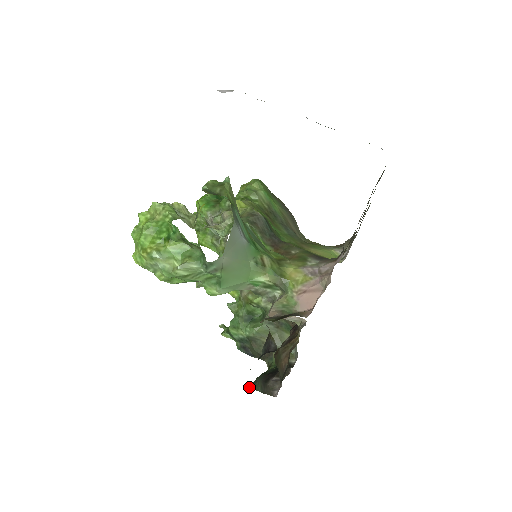
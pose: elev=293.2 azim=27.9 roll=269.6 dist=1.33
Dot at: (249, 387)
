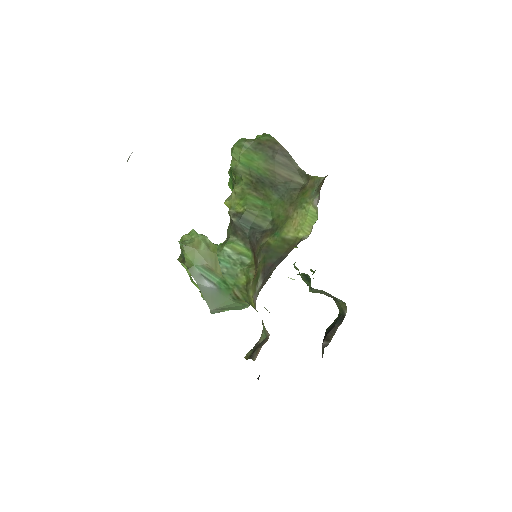
Dot at: occluded
